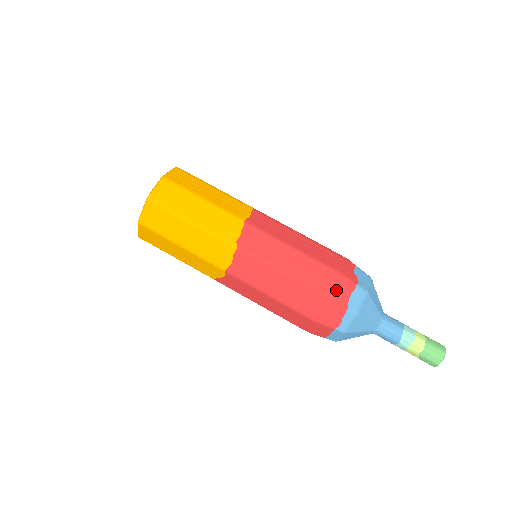
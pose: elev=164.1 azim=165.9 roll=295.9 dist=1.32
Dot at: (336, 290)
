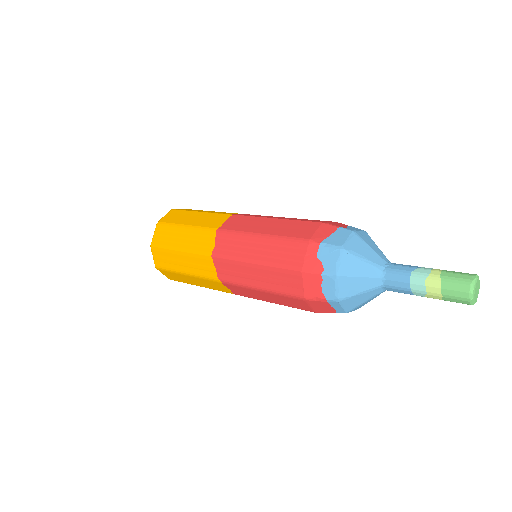
Dot at: (306, 289)
